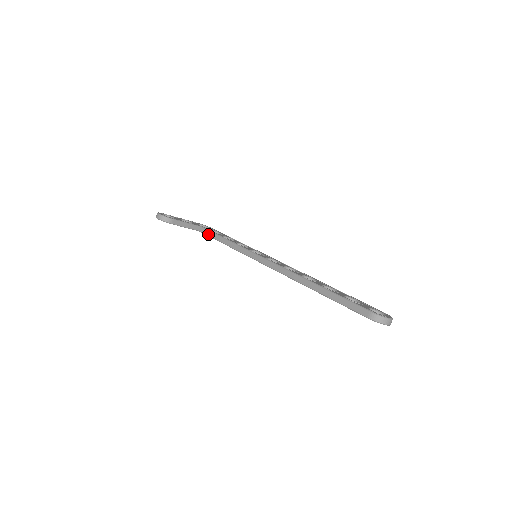
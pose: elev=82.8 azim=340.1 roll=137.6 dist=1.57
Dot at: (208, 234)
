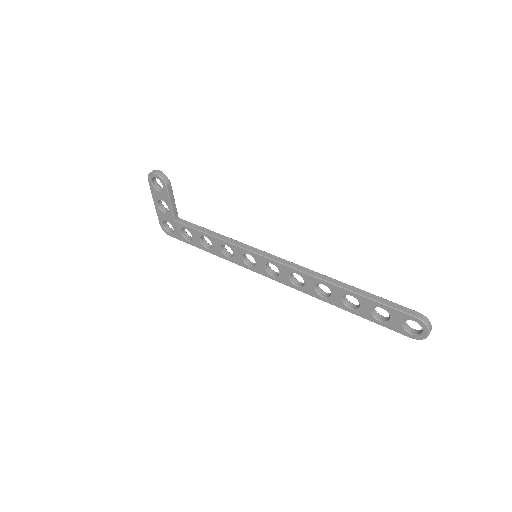
Dot at: (190, 225)
